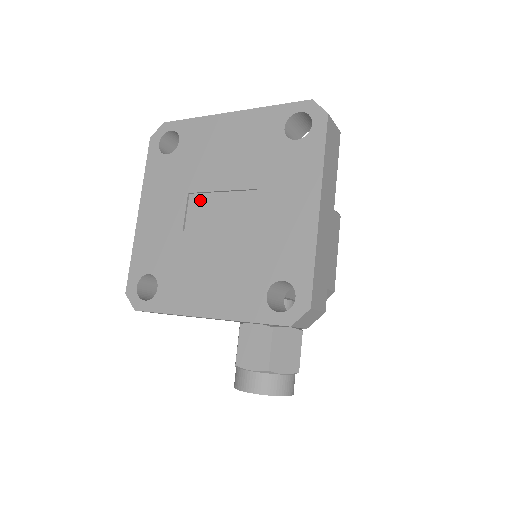
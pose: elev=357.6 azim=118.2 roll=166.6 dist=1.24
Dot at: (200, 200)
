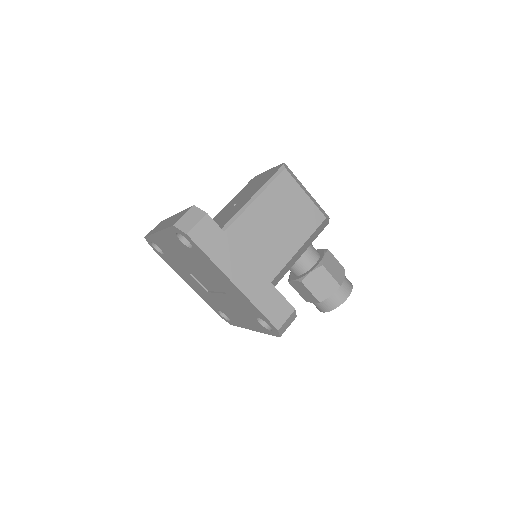
Dot at: (197, 277)
